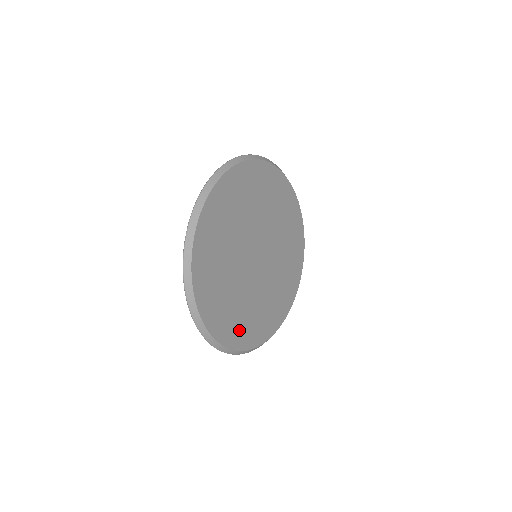
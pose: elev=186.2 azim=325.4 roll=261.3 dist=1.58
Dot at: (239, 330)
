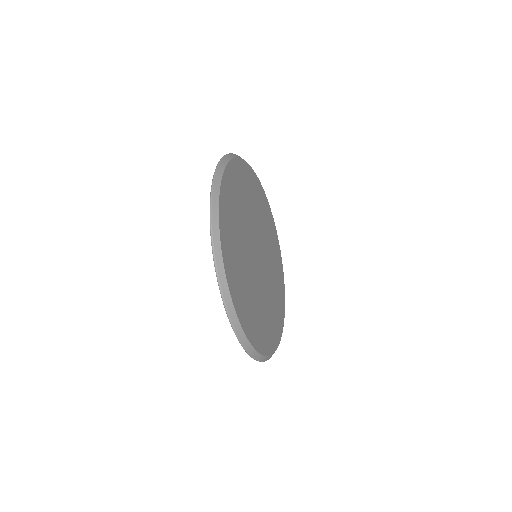
Dot at: (244, 307)
